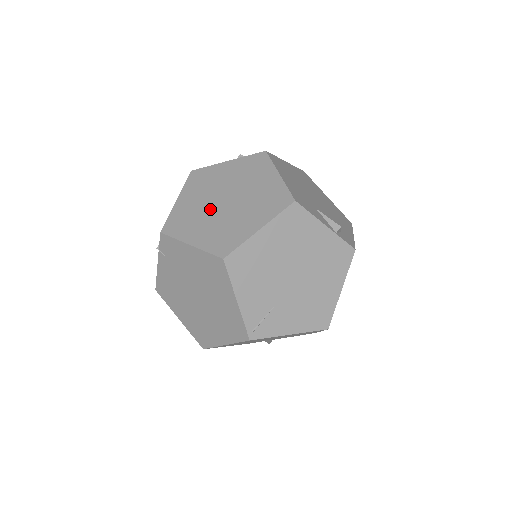
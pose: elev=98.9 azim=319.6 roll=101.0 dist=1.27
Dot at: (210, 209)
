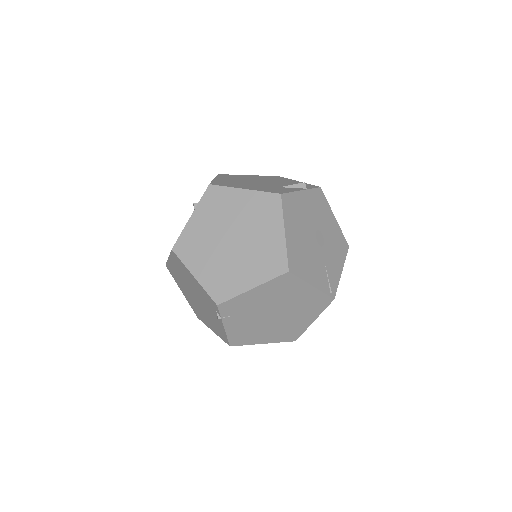
Dot at: (230, 256)
